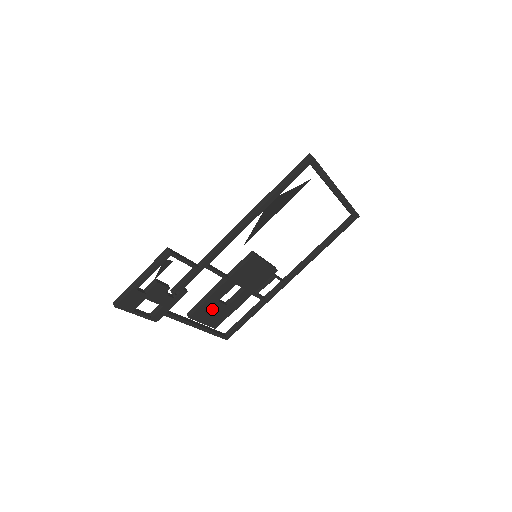
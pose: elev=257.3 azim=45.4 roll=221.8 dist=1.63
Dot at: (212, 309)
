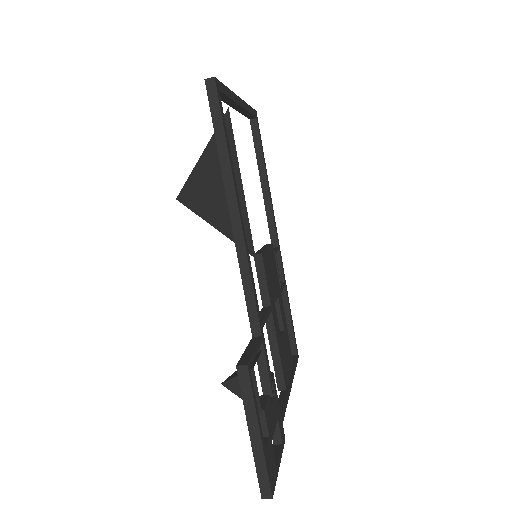
Dot at: (284, 353)
